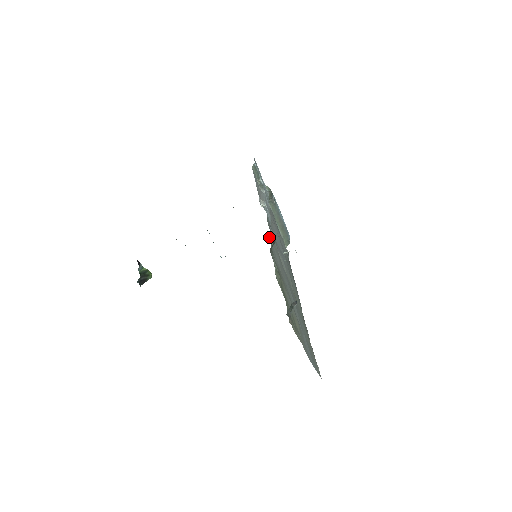
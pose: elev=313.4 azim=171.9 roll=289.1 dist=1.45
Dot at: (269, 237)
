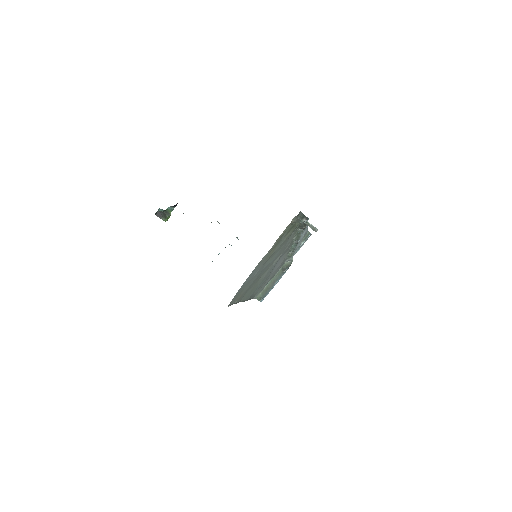
Dot at: (297, 231)
